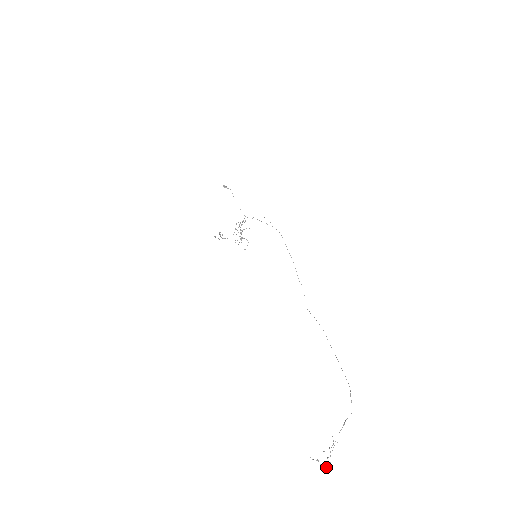
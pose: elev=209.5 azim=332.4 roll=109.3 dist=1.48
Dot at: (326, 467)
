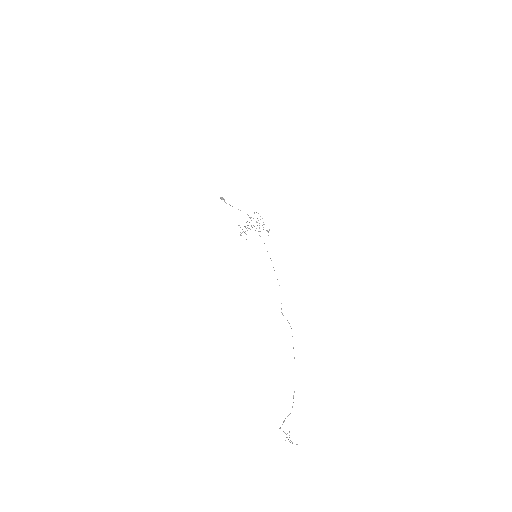
Dot at: occluded
